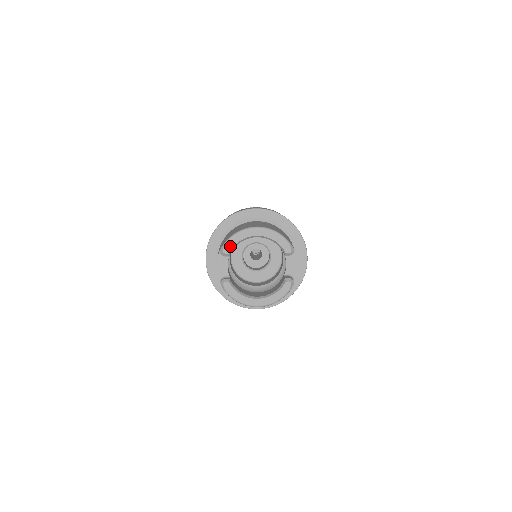
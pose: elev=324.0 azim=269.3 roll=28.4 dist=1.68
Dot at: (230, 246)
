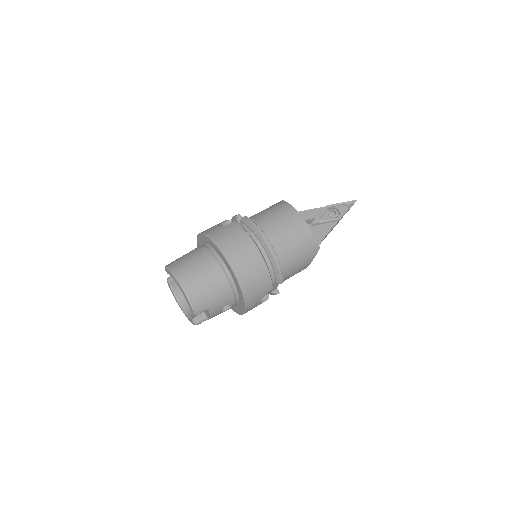
Dot at: (167, 272)
